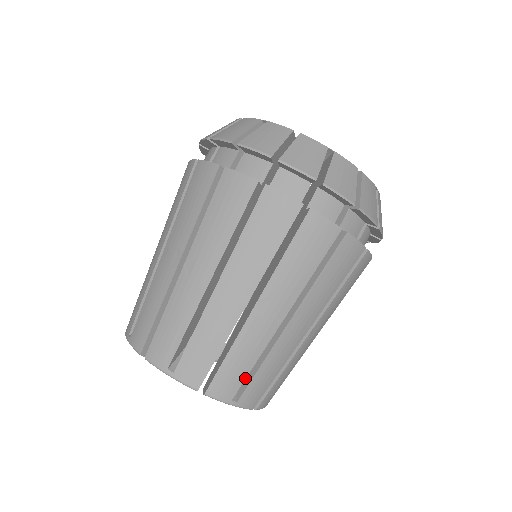
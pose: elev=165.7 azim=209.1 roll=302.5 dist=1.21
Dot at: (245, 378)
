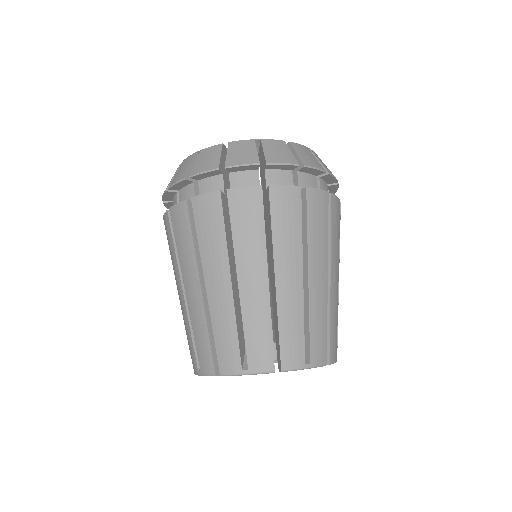
Dot at: (304, 340)
